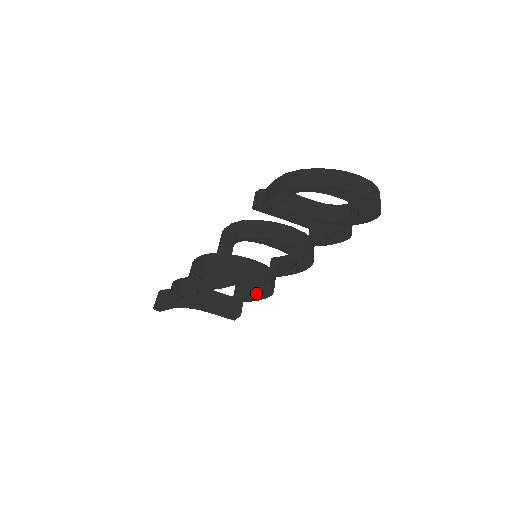
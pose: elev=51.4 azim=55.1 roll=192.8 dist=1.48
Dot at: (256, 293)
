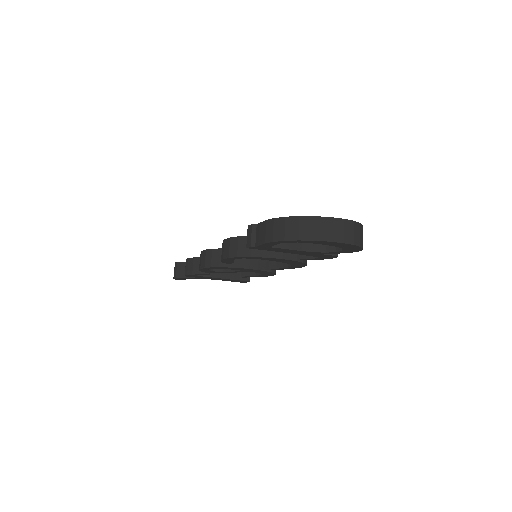
Dot at: occluded
